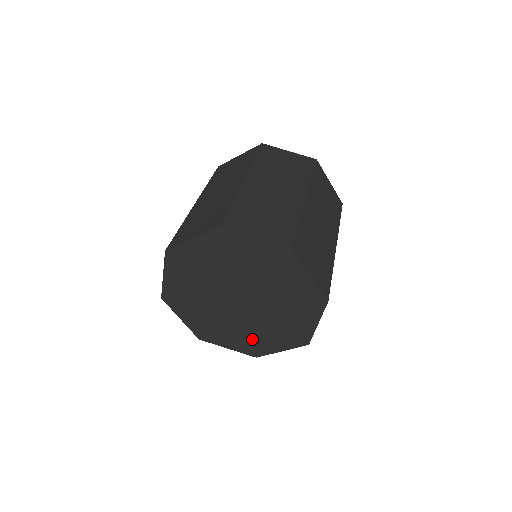
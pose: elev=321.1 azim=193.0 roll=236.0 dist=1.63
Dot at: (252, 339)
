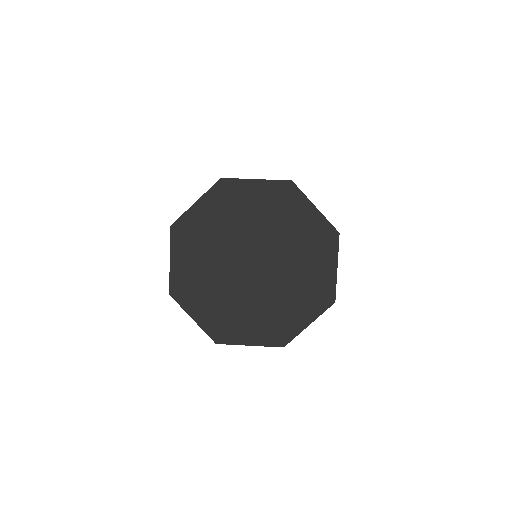
Dot at: (307, 288)
